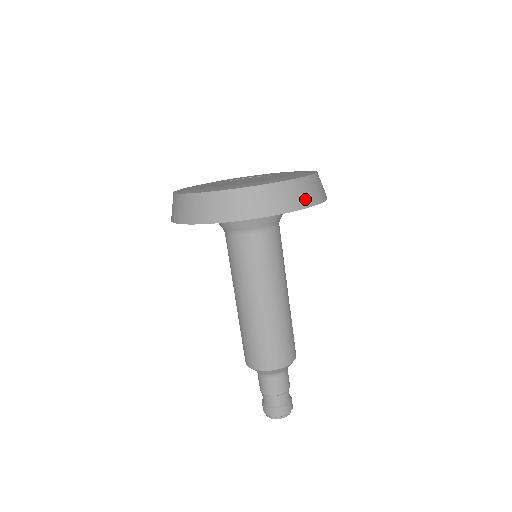
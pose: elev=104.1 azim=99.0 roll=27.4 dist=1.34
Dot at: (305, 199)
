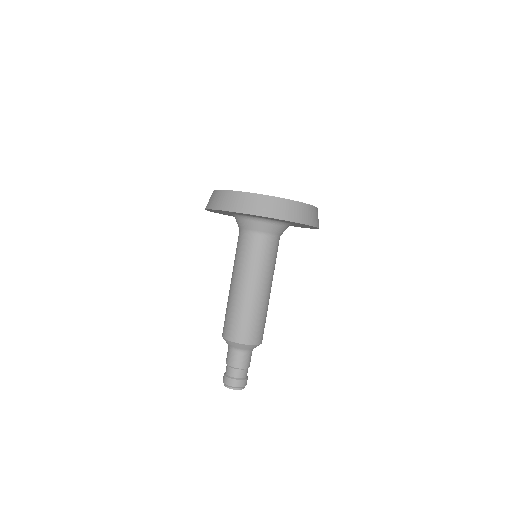
Dot at: (300, 217)
